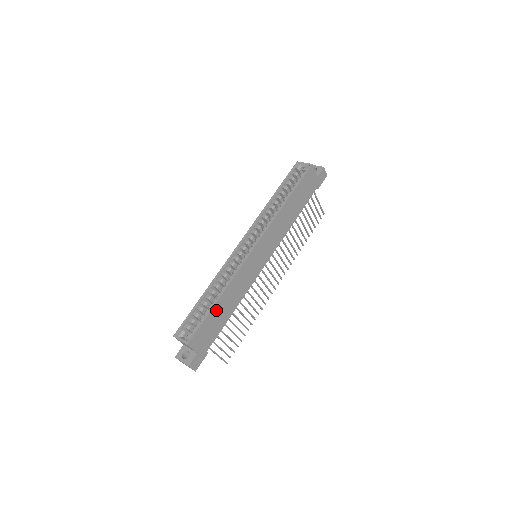
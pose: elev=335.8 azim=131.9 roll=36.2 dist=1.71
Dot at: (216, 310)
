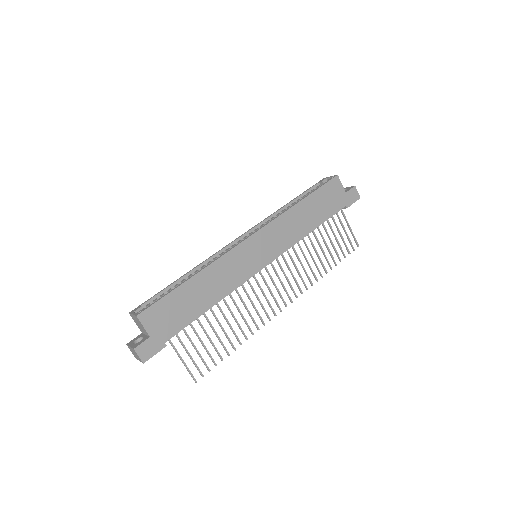
Dot at: (186, 291)
